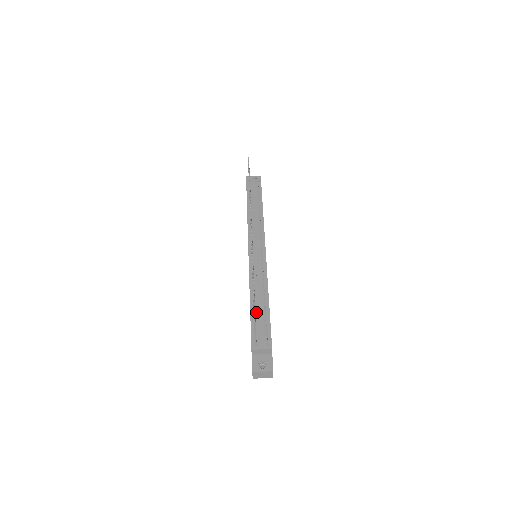
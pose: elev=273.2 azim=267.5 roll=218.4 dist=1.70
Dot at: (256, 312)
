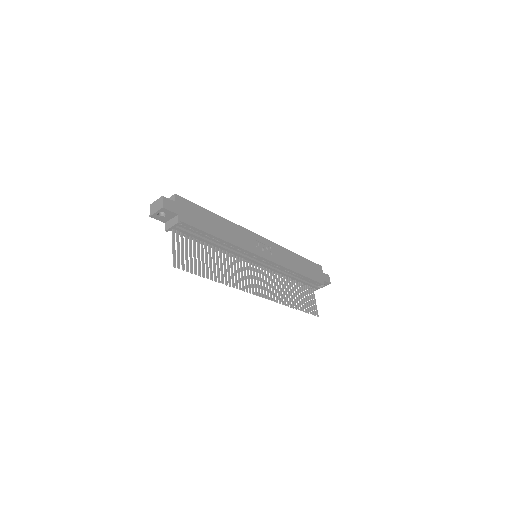
Dot at: (297, 281)
